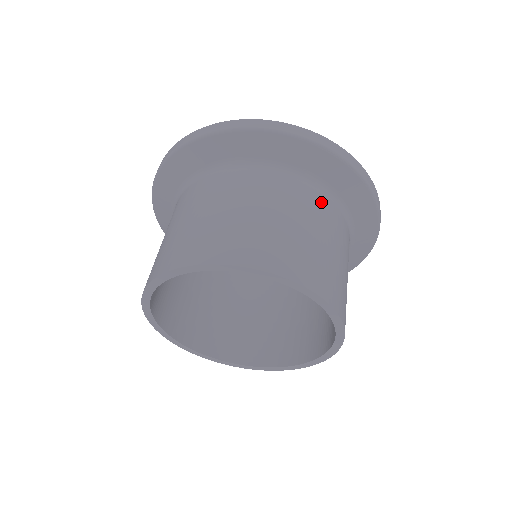
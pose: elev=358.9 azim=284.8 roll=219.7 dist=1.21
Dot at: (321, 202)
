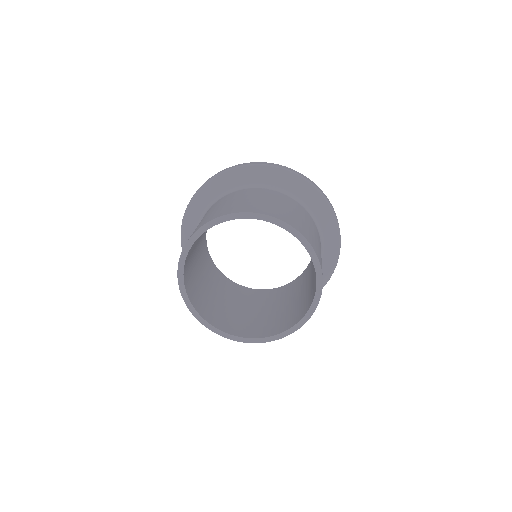
Dot at: (298, 205)
